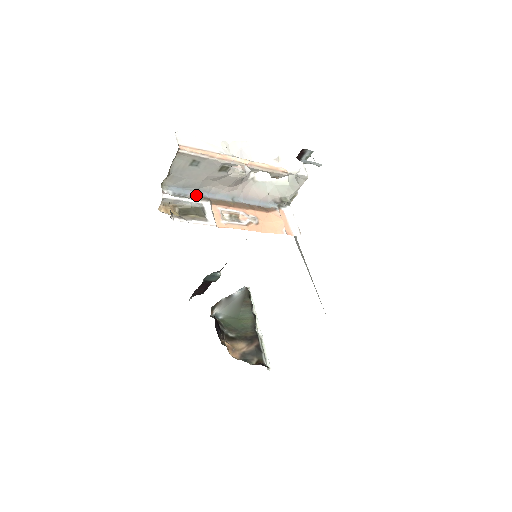
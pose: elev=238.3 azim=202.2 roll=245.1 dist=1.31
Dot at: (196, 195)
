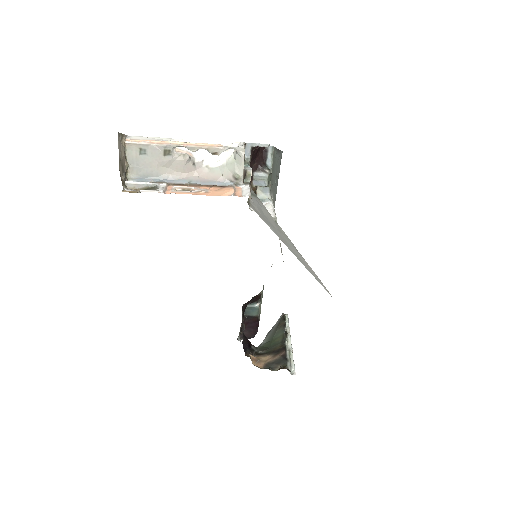
Dot at: (156, 181)
